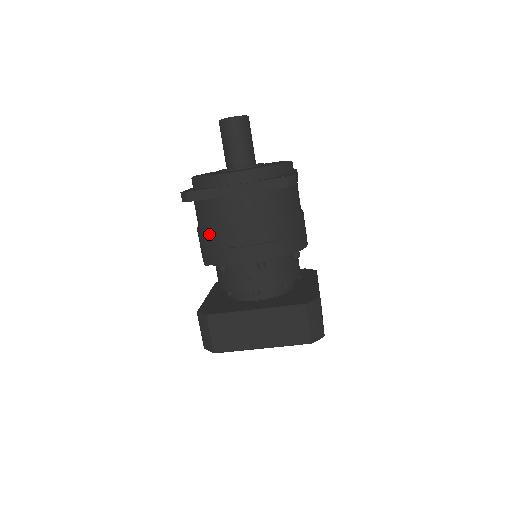
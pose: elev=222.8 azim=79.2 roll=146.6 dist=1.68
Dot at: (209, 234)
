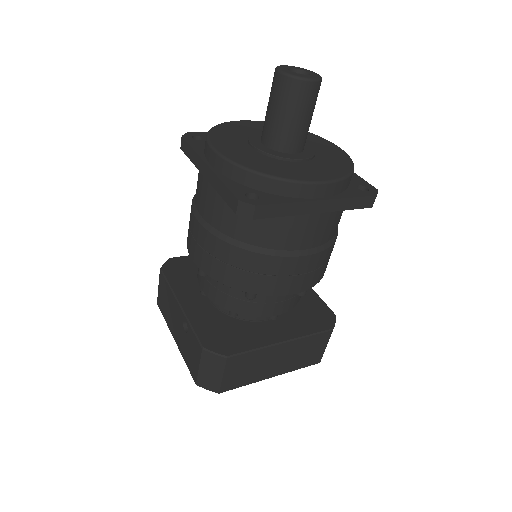
Dot at: (251, 254)
